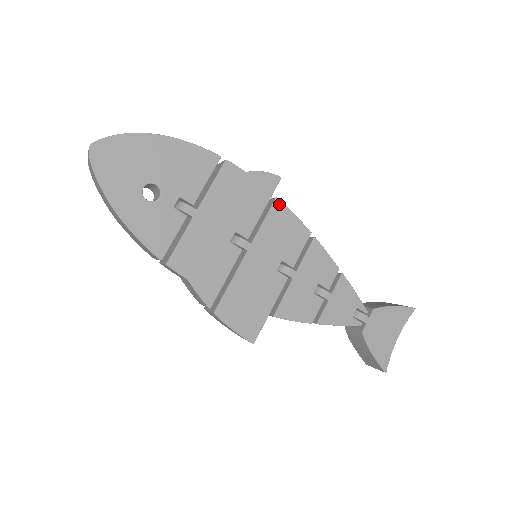
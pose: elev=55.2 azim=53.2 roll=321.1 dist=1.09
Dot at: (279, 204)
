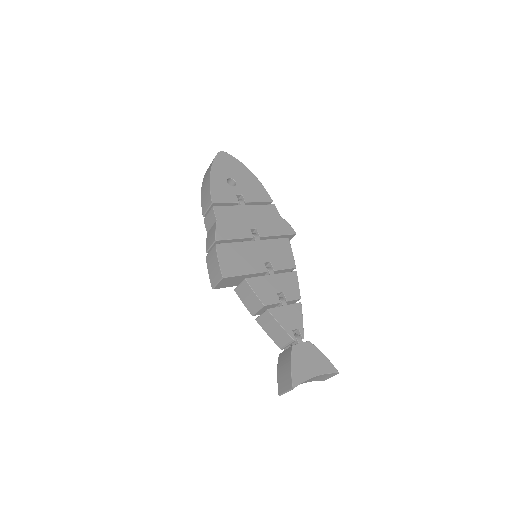
Dot at: (287, 241)
